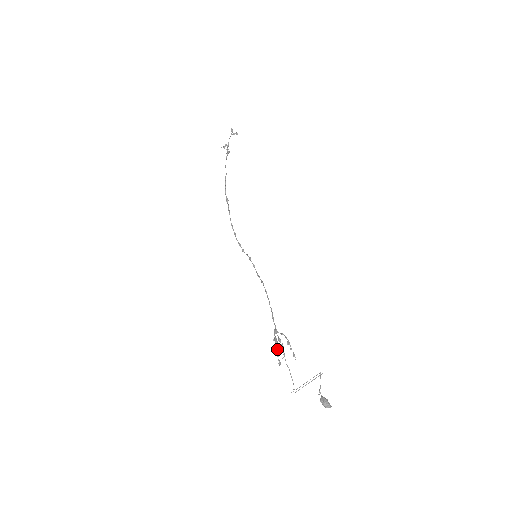
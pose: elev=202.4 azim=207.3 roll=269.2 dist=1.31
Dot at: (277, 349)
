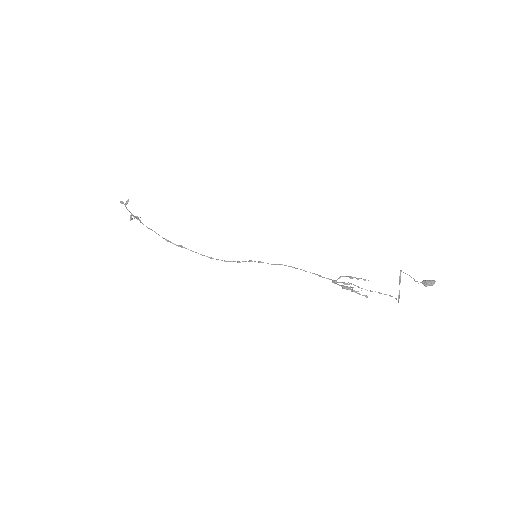
Dot at: (353, 291)
